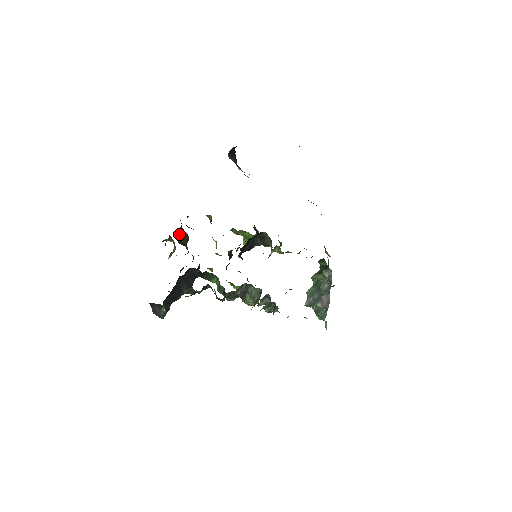
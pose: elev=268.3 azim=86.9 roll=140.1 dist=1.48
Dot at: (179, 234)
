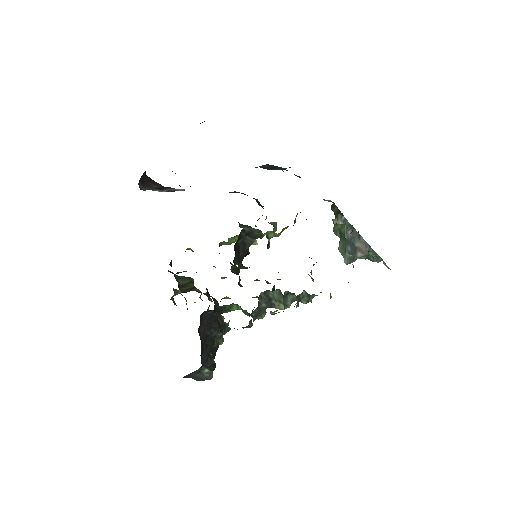
Dot at: (178, 284)
